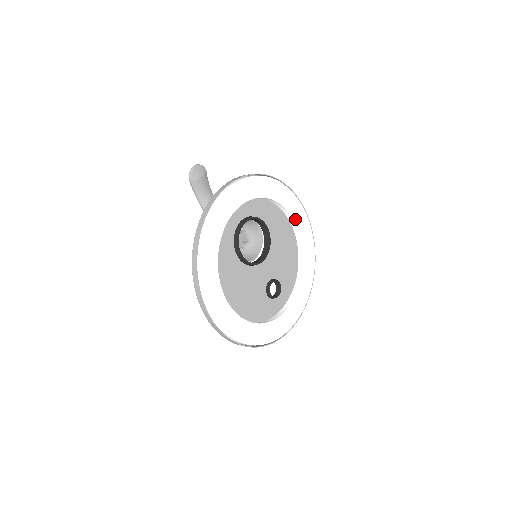
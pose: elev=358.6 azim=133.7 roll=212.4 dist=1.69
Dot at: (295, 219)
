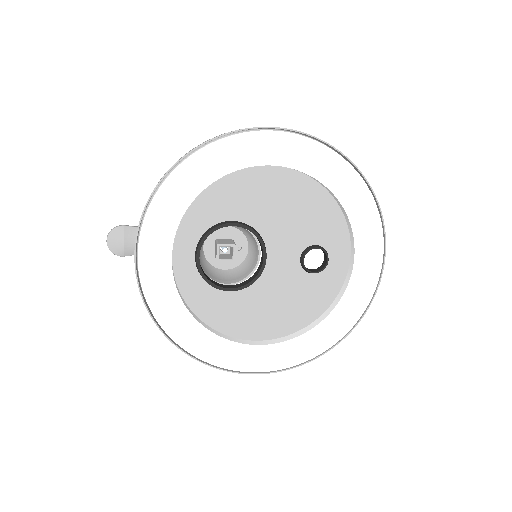
Dot at: (257, 162)
